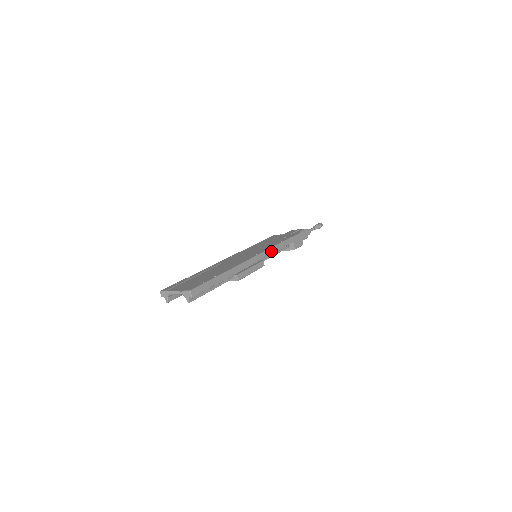
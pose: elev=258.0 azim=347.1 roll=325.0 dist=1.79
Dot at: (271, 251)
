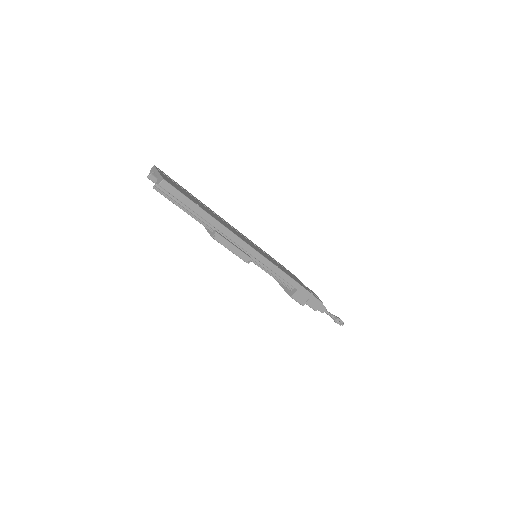
Dot at: (269, 264)
